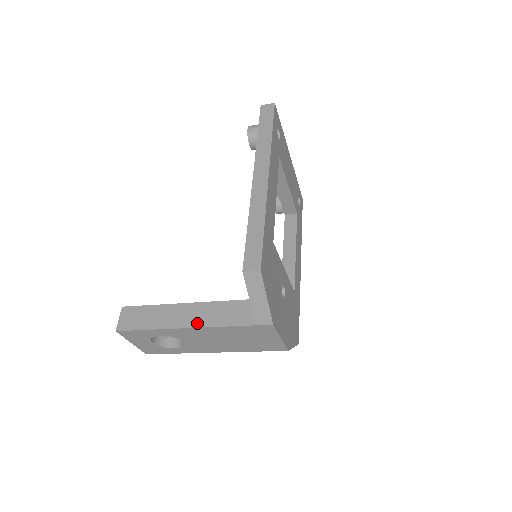
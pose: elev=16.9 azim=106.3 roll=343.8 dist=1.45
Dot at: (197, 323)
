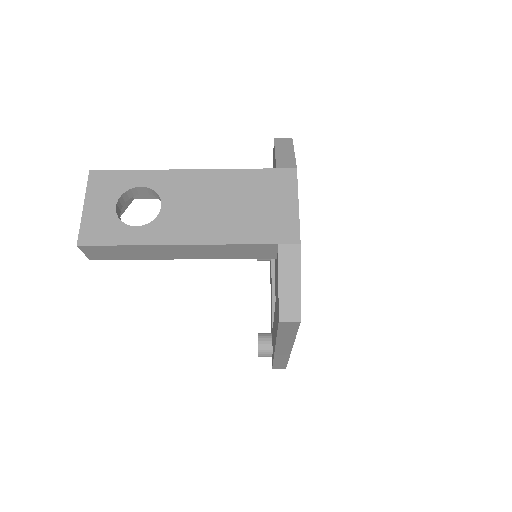
Dot at: (202, 172)
